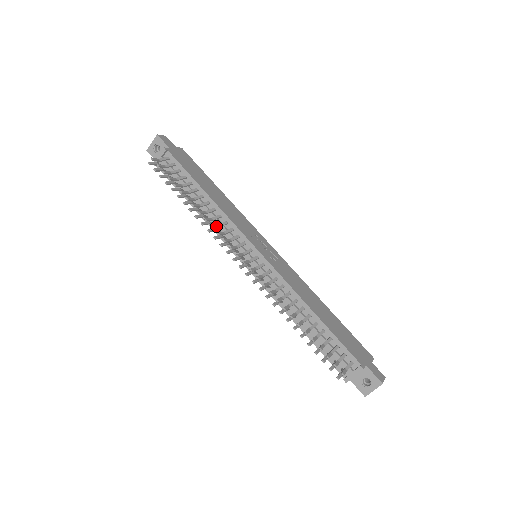
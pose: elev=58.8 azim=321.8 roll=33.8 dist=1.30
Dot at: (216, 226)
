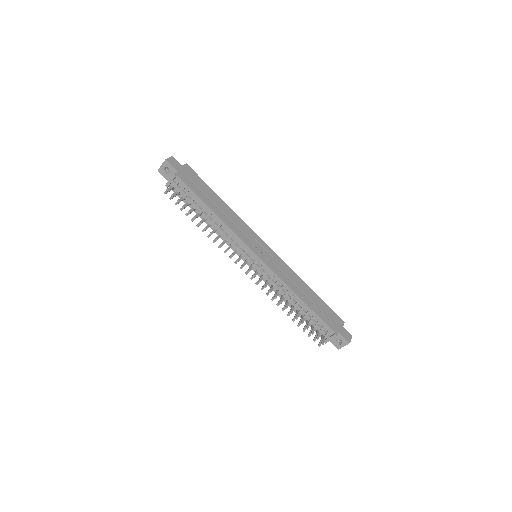
Dot at: (224, 242)
